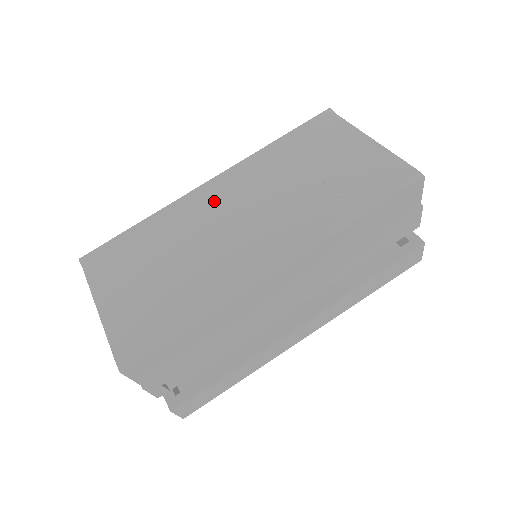
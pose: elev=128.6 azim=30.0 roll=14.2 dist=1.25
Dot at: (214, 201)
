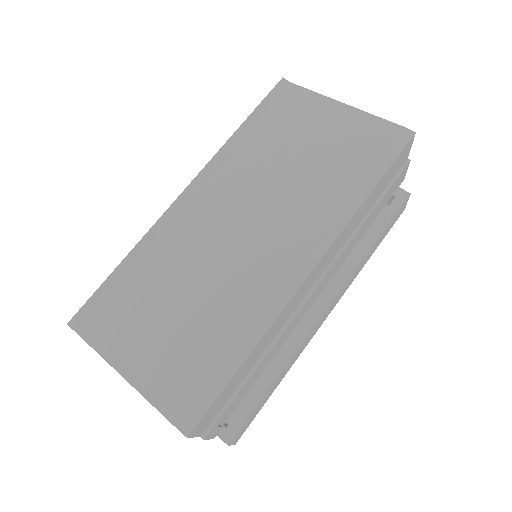
Dot at: (201, 213)
